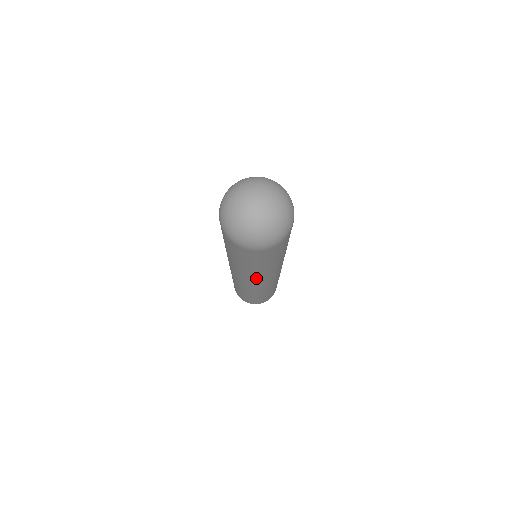
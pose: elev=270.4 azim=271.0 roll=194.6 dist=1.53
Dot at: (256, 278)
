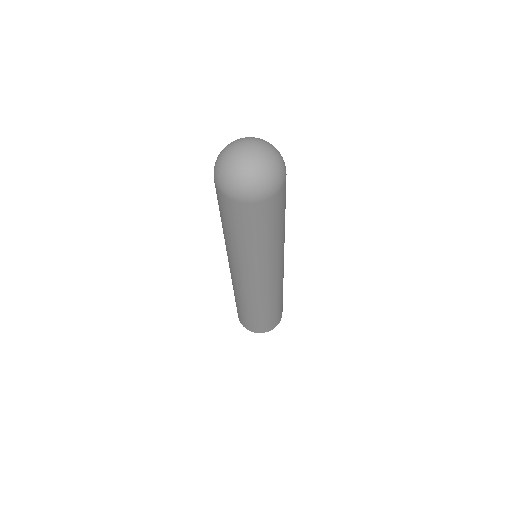
Dot at: (246, 267)
